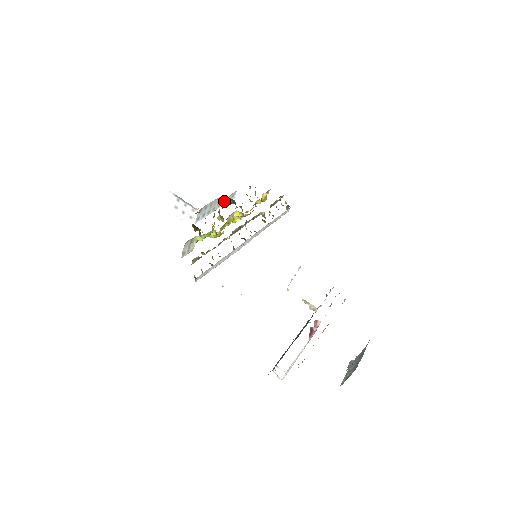
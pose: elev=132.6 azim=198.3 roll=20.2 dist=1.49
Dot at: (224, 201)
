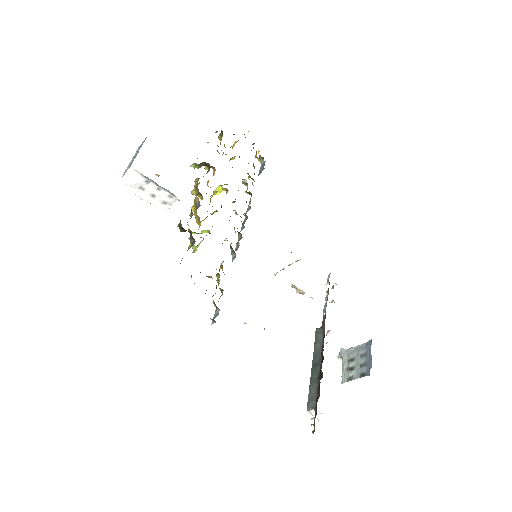
Dot at: (196, 165)
